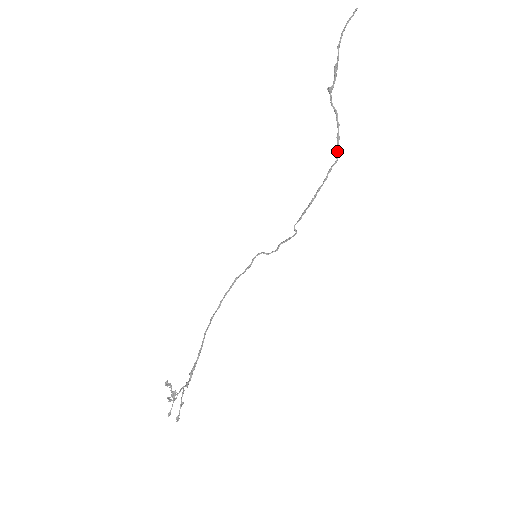
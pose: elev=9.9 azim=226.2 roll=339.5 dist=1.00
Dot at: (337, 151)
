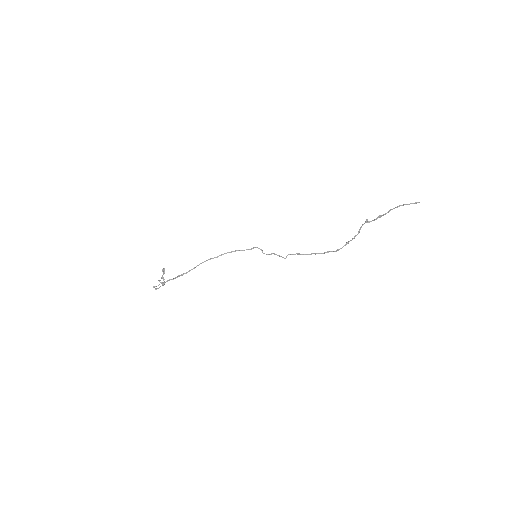
Dot at: (340, 248)
